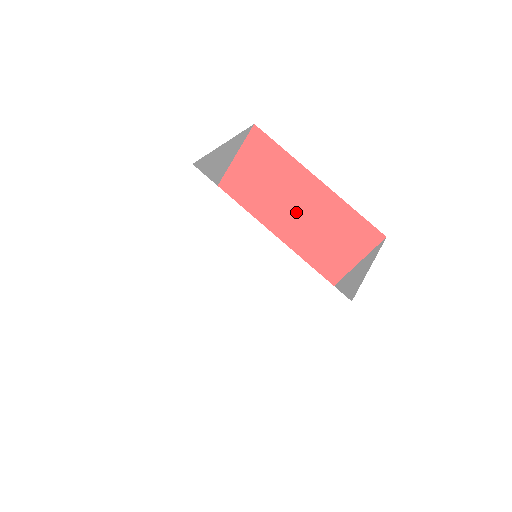
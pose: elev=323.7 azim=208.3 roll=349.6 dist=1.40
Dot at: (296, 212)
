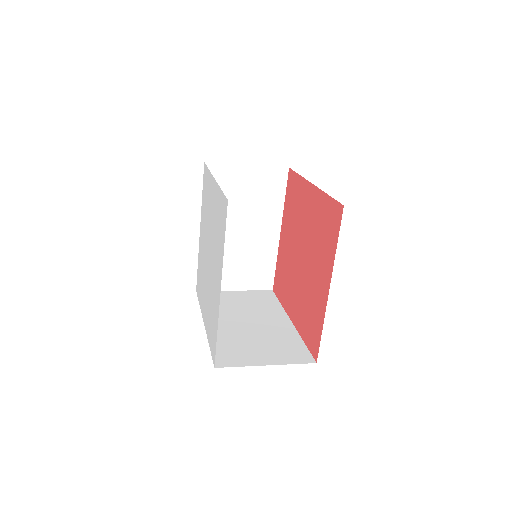
Dot at: (306, 227)
